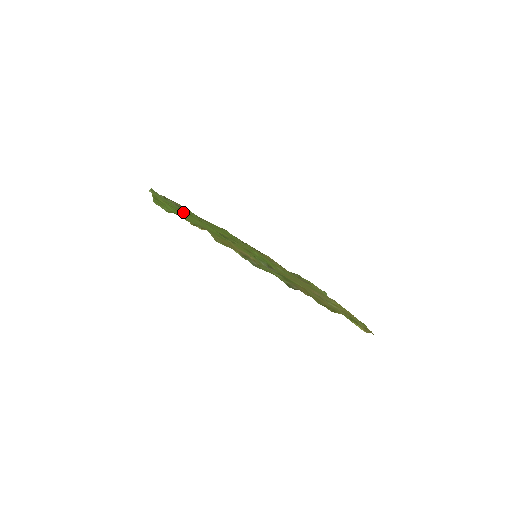
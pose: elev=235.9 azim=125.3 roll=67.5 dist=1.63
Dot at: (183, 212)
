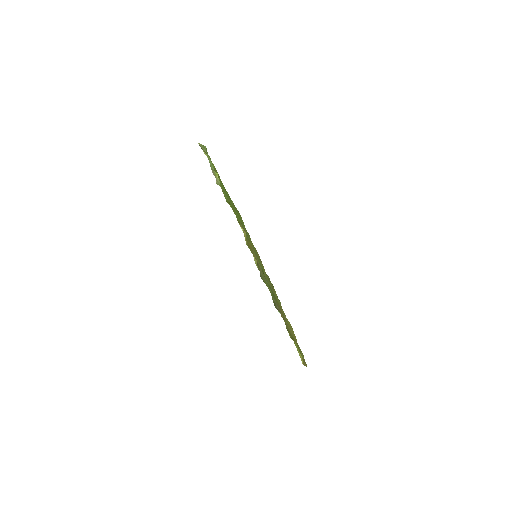
Dot at: occluded
